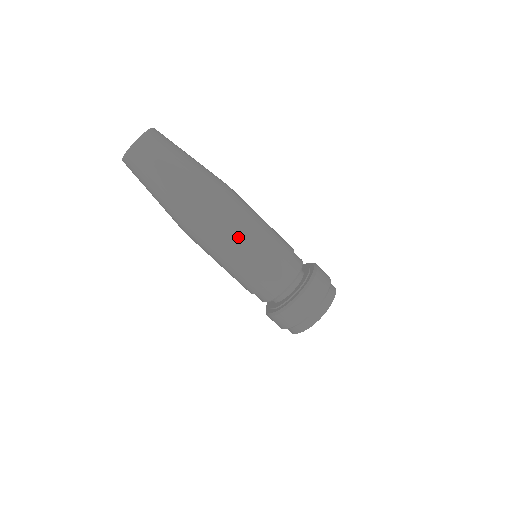
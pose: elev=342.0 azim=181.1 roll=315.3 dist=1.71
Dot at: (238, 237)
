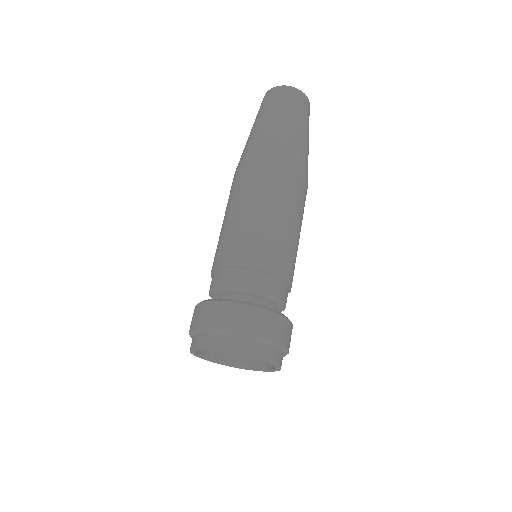
Dot at: (293, 213)
